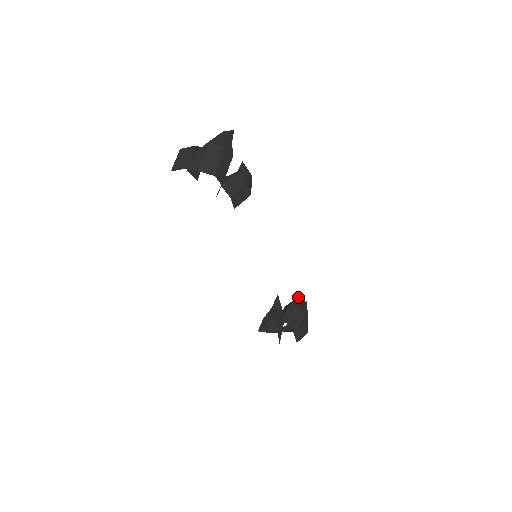
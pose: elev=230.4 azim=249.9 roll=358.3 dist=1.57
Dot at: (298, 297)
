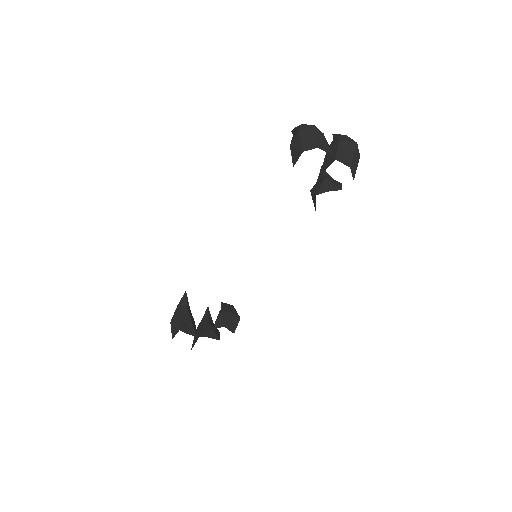
Dot at: (229, 304)
